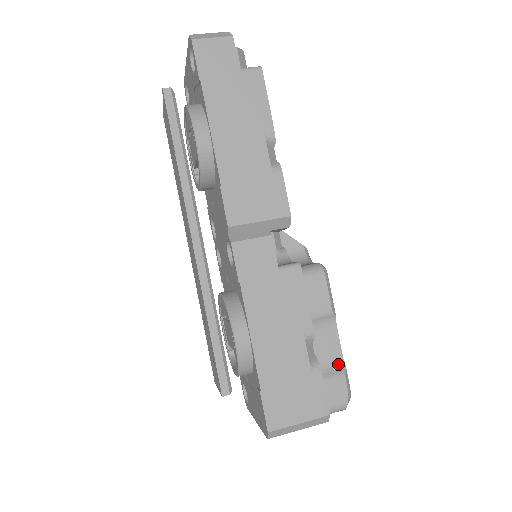
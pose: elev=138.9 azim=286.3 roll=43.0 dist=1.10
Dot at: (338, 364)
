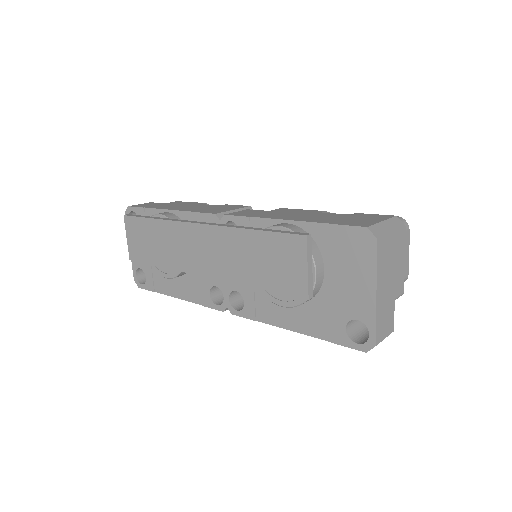
Dot at: occluded
